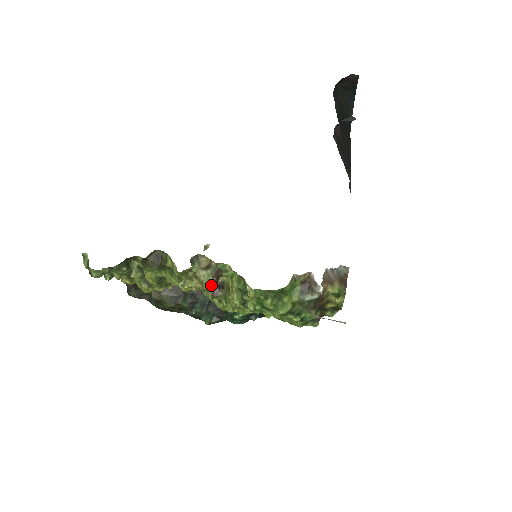
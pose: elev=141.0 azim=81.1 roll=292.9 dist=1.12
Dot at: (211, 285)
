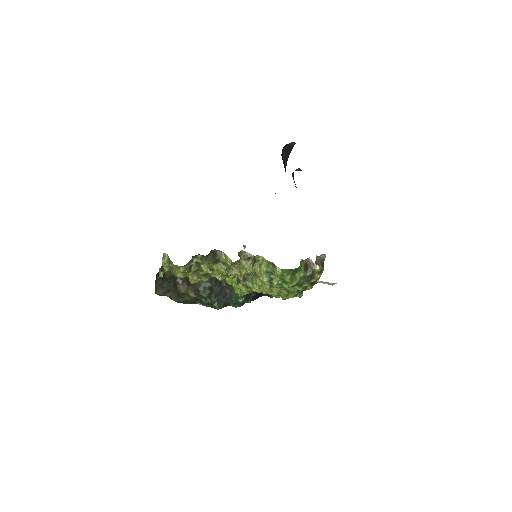
Dot at: (251, 270)
